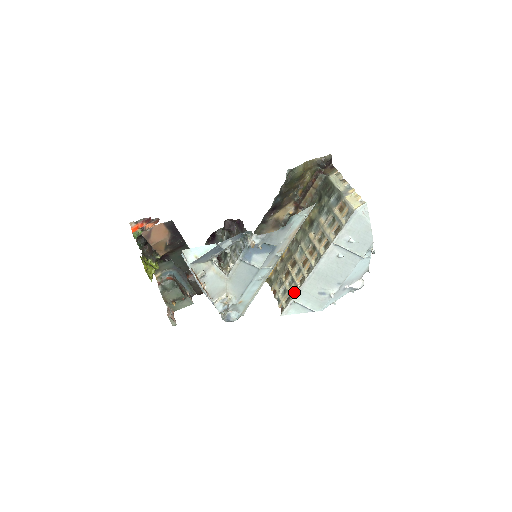
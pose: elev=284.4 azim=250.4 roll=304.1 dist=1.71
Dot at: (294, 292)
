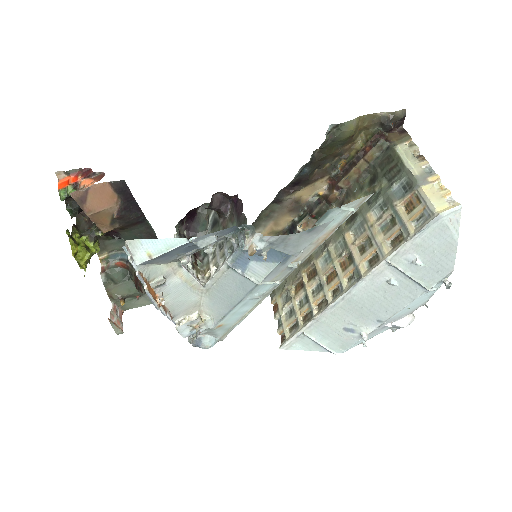
Dot at: (306, 319)
